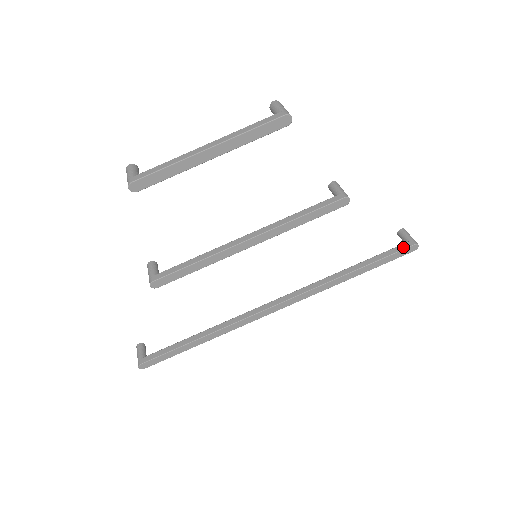
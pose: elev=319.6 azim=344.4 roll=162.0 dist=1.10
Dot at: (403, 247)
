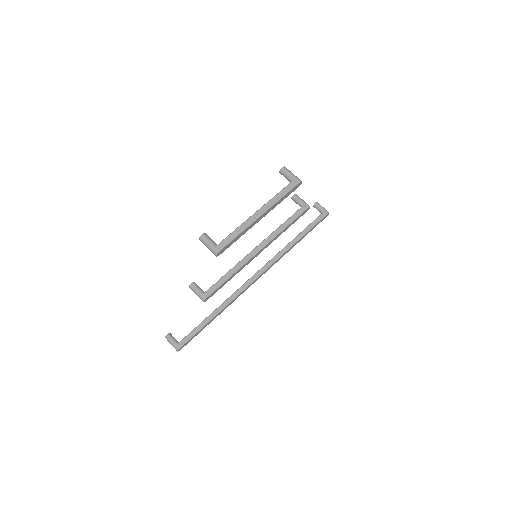
Dot at: (322, 217)
